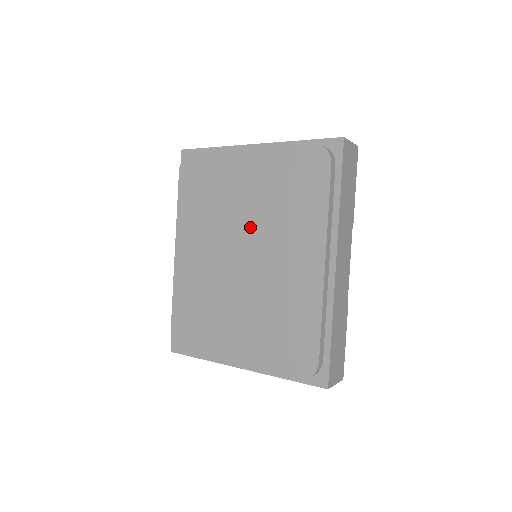
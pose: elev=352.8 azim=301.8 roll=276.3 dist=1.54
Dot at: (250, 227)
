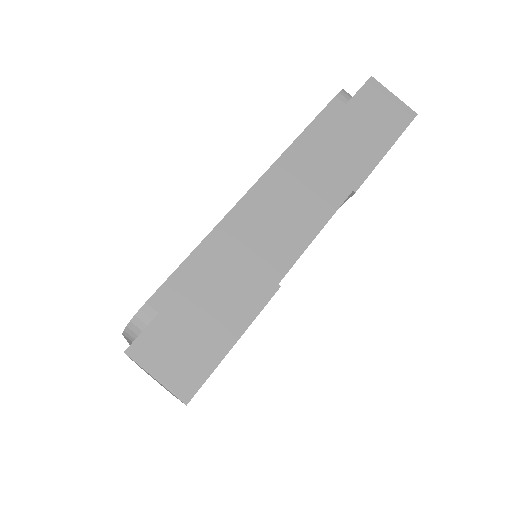
Dot at: occluded
